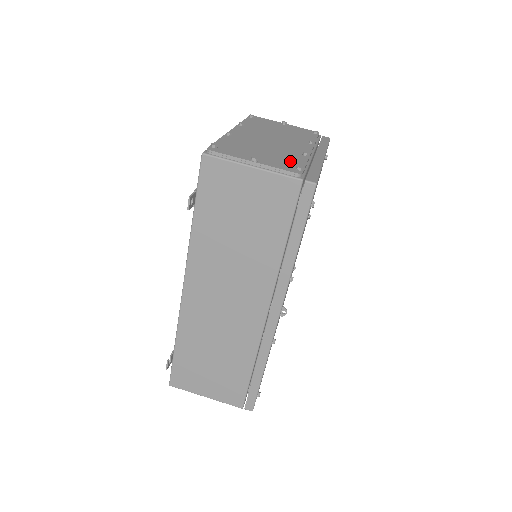
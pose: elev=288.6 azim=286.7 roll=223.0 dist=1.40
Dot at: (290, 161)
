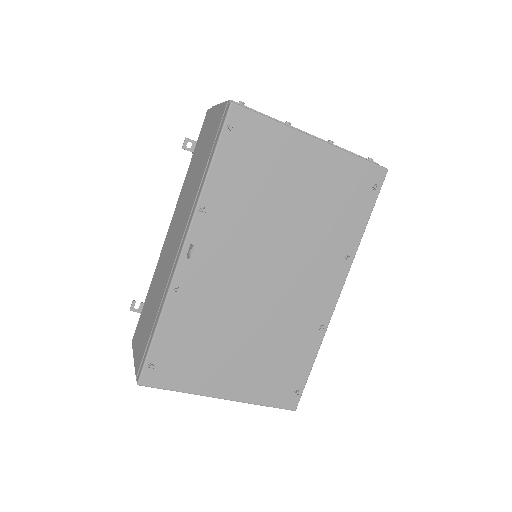
Dot at: occluded
